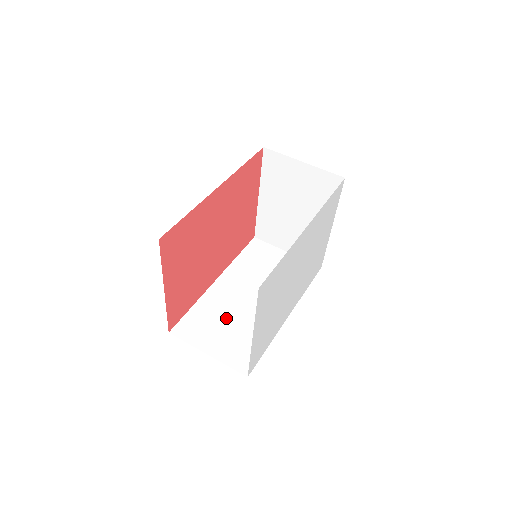
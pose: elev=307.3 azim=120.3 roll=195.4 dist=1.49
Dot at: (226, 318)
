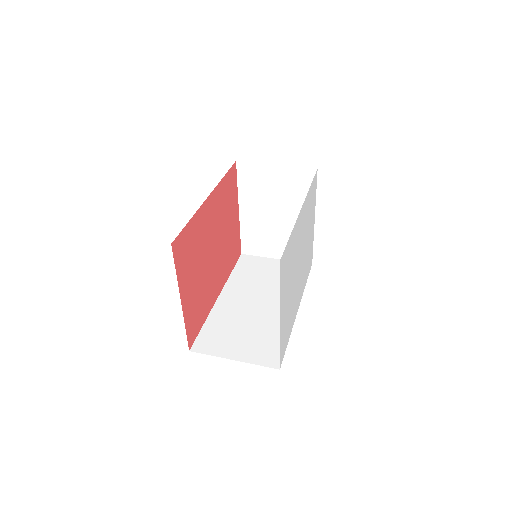
Dot at: (240, 325)
